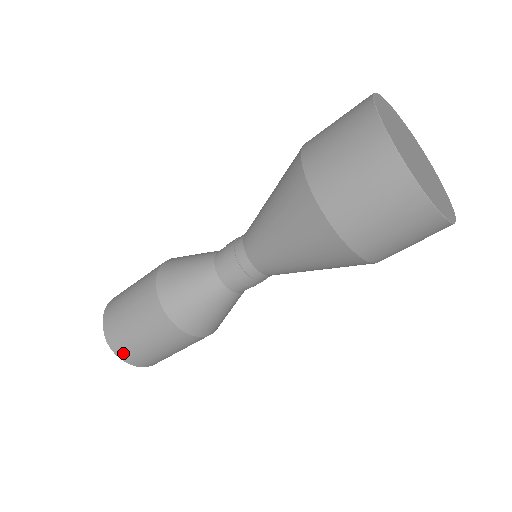
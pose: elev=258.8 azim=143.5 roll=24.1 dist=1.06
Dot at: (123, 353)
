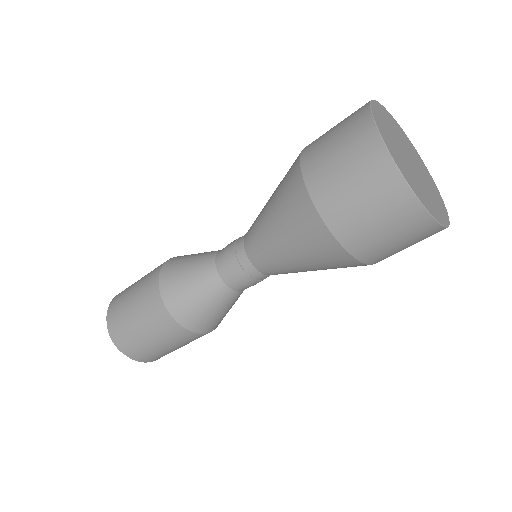
Dot at: (146, 359)
